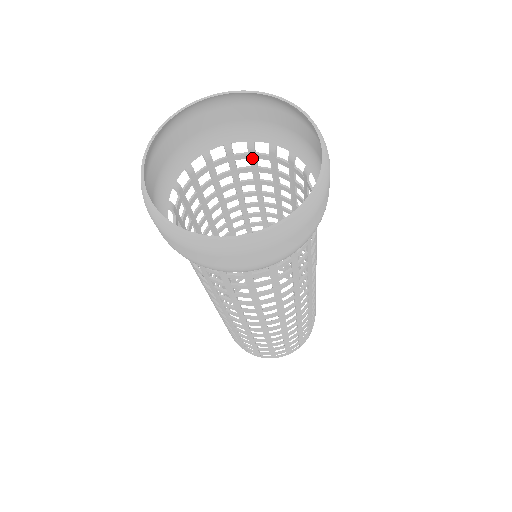
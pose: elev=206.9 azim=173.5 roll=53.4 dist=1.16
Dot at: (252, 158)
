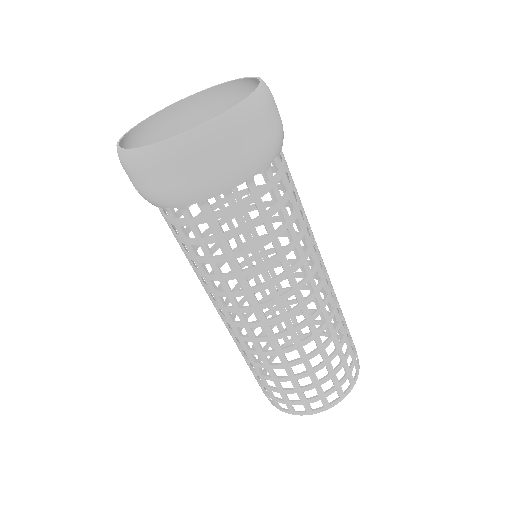
Dot at: occluded
